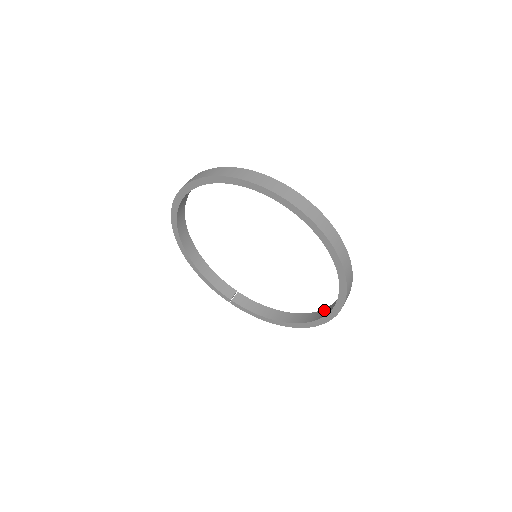
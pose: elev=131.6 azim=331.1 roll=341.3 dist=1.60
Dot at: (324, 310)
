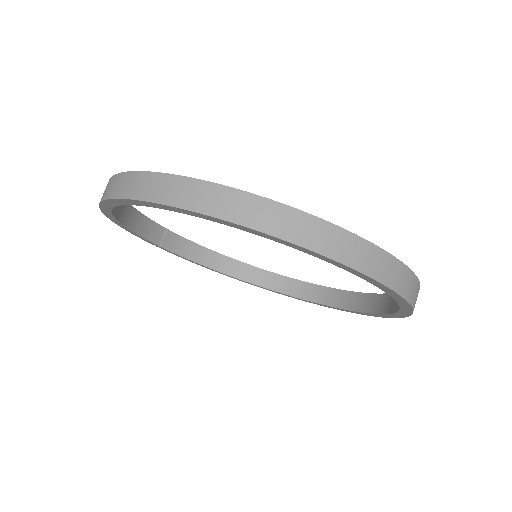
Dot at: (299, 284)
